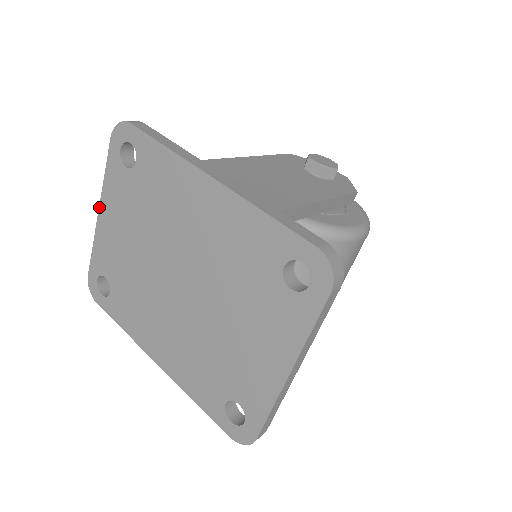
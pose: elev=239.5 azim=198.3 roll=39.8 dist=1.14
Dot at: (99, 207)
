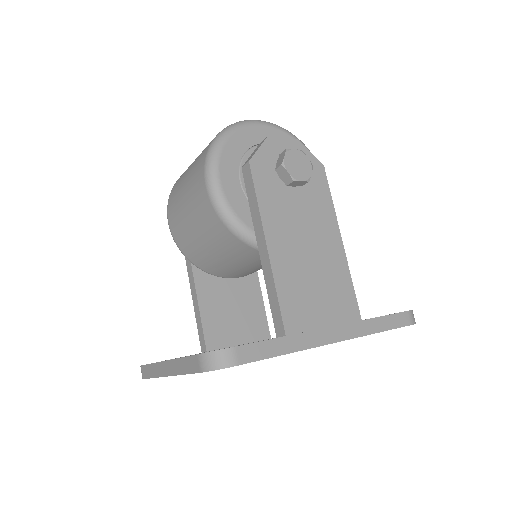
Dot at: occluded
